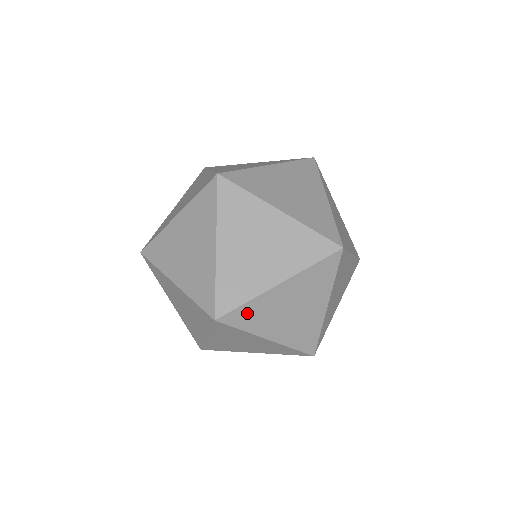
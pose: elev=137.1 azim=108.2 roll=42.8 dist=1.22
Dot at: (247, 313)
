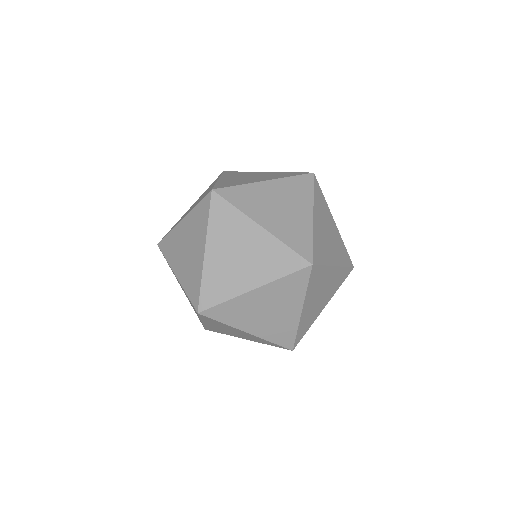
Dot at: (240, 194)
